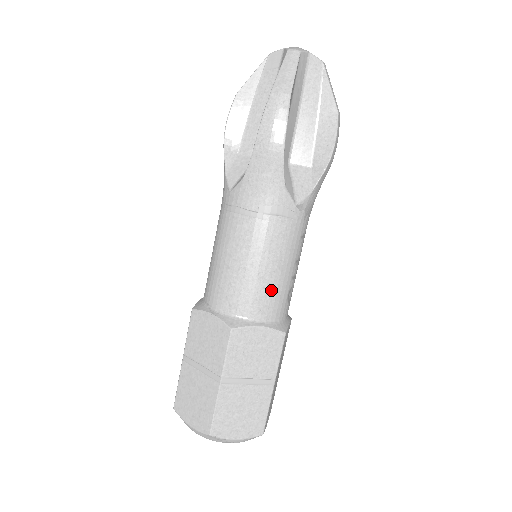
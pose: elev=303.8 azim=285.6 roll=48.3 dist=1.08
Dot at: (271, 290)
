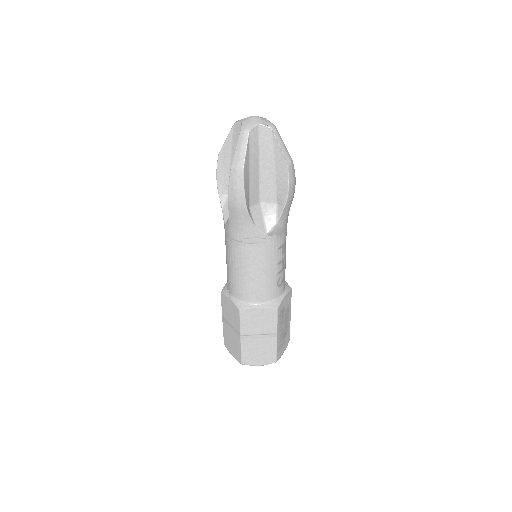
Dot at: (262, 285)
